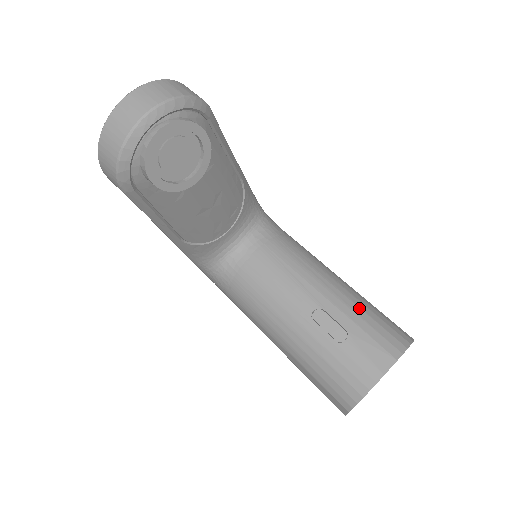
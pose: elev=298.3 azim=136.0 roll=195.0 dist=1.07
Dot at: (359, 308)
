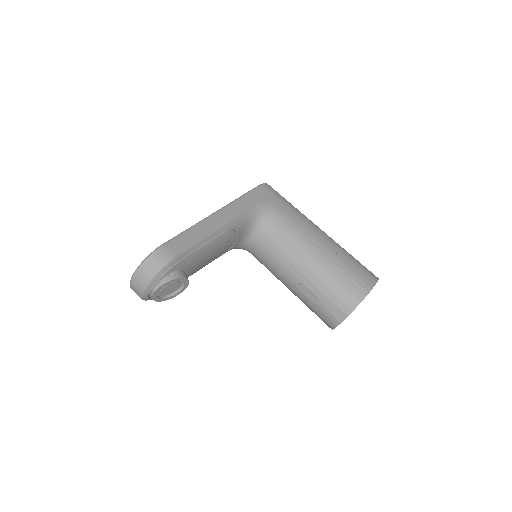
Dot at: (327, 281)
